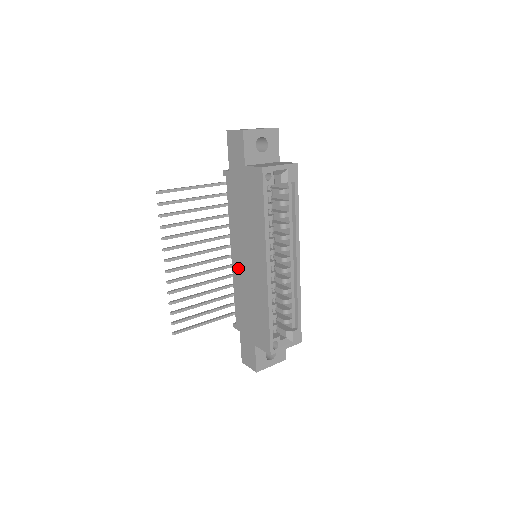
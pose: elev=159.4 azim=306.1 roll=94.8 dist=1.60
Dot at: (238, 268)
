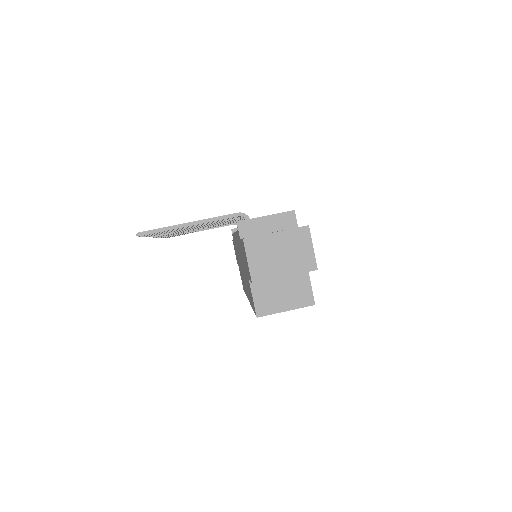
Dot at: occluded
